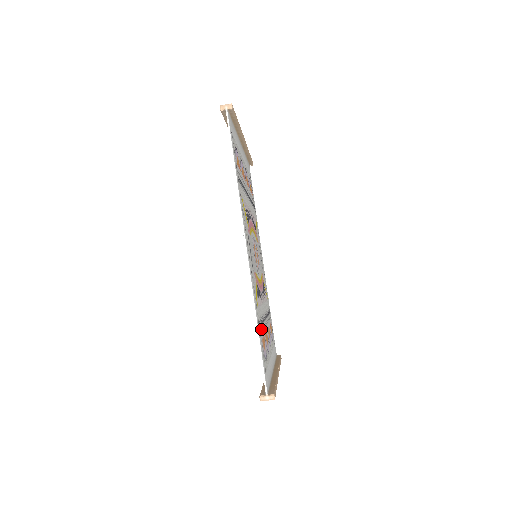
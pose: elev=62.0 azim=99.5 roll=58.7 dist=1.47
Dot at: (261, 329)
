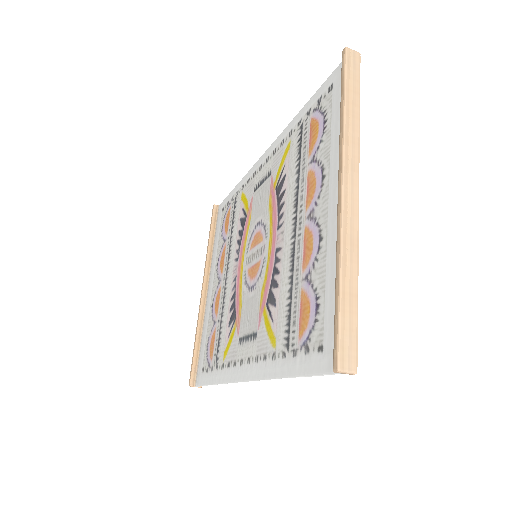
Dot at: (218, 349)
